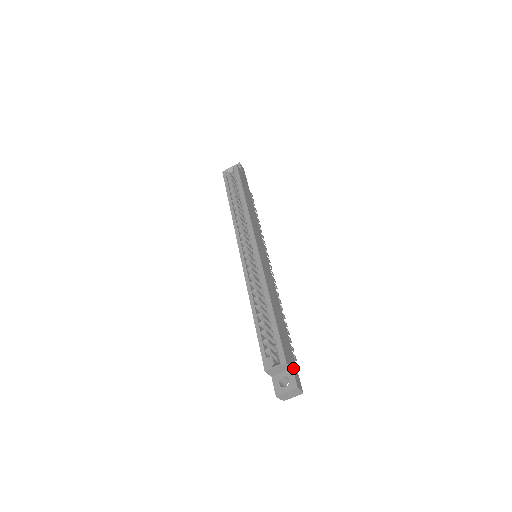
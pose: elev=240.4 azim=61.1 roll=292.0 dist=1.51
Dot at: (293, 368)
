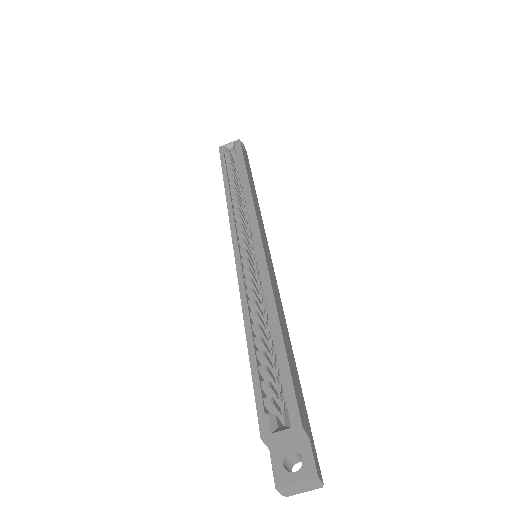
Dot at: (309, 438)
